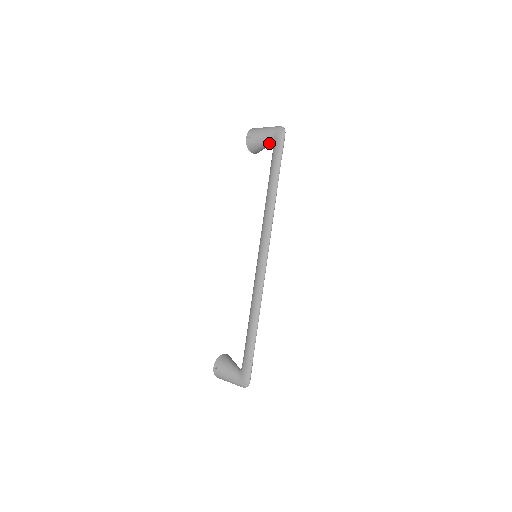
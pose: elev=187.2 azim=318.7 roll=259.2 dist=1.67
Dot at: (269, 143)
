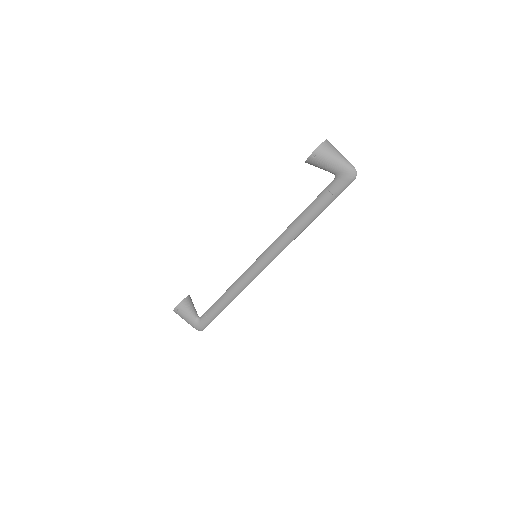
Dot at: (331, 172)
